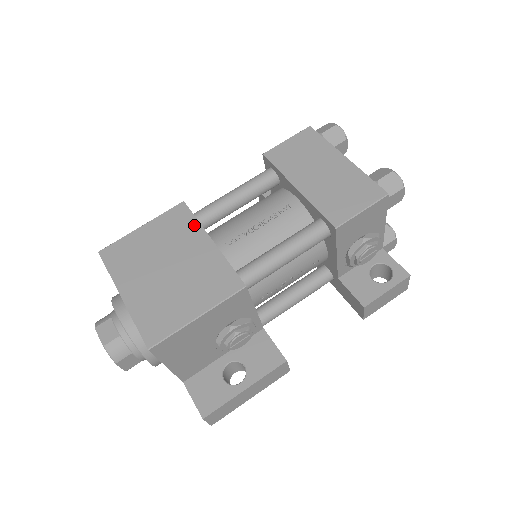
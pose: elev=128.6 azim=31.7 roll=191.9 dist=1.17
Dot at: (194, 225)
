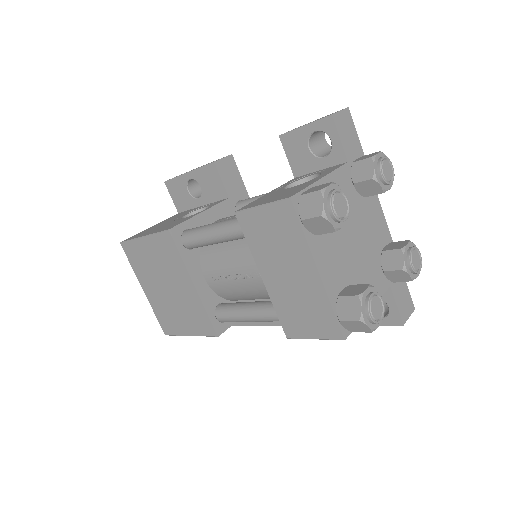
Dot at: (180, 262)
